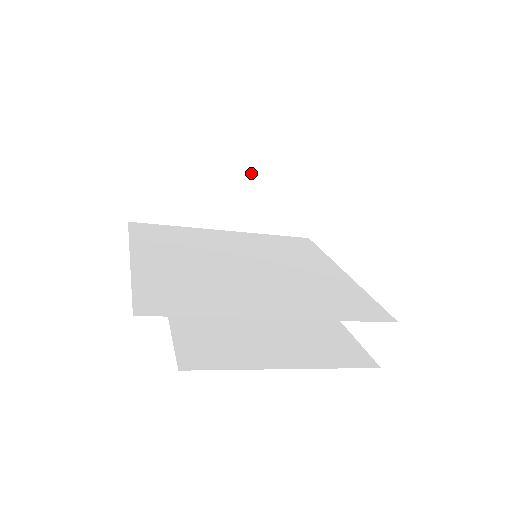
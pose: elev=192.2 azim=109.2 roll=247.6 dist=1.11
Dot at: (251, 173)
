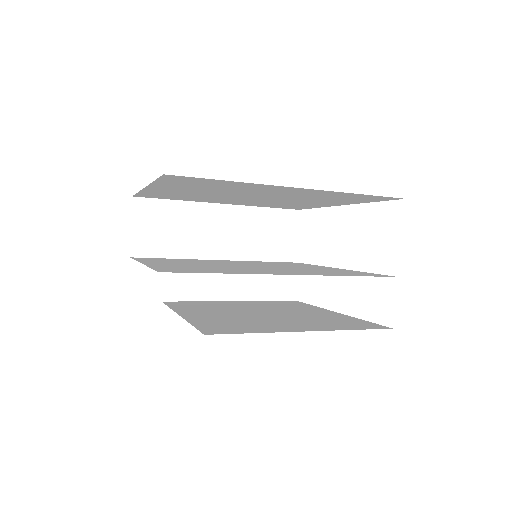
Dot at: (237, 206)
